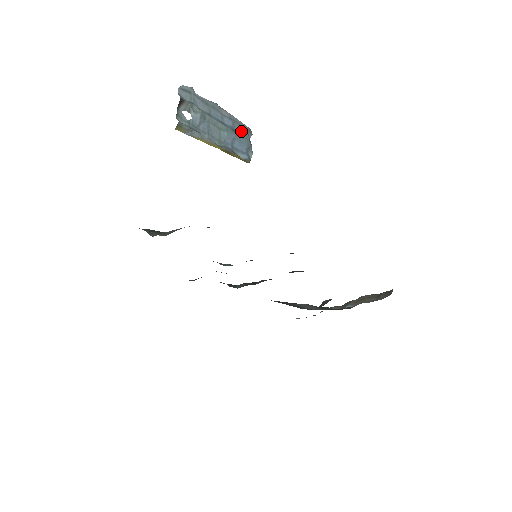
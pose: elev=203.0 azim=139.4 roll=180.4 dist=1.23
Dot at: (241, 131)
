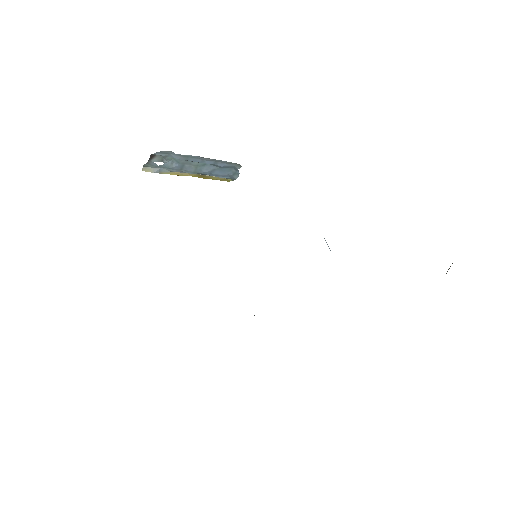
Dot at: (226, 166)
